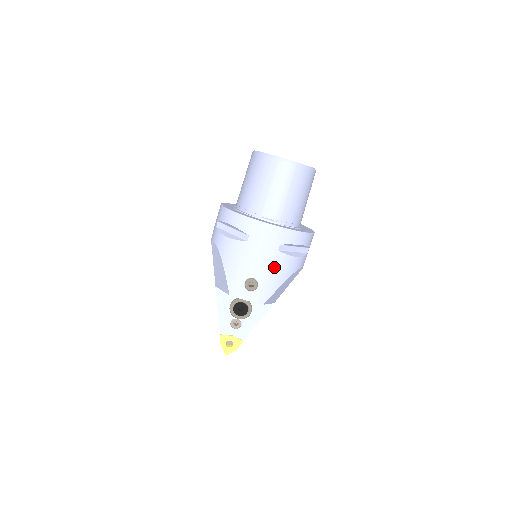
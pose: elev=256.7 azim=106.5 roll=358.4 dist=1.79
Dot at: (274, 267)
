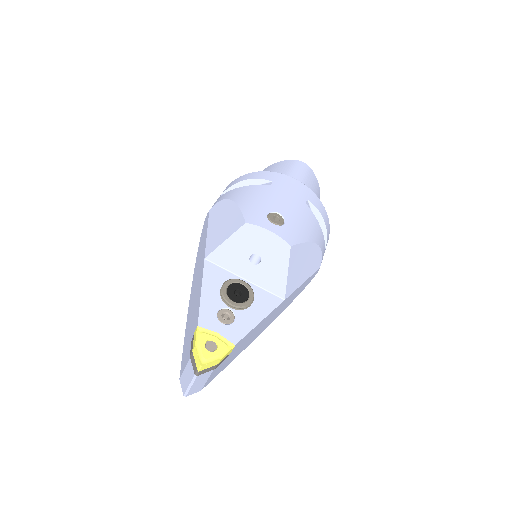
Dot at: (302, 216)
